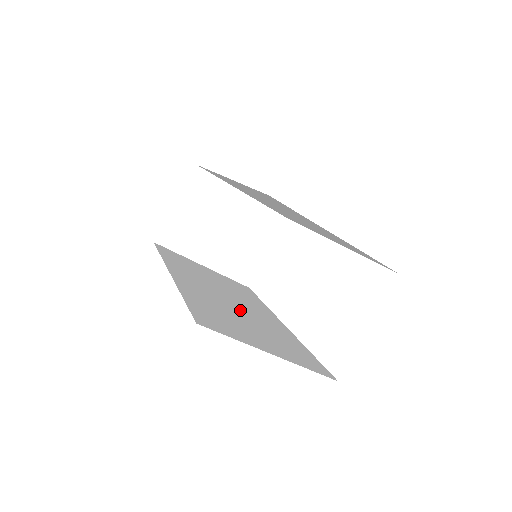
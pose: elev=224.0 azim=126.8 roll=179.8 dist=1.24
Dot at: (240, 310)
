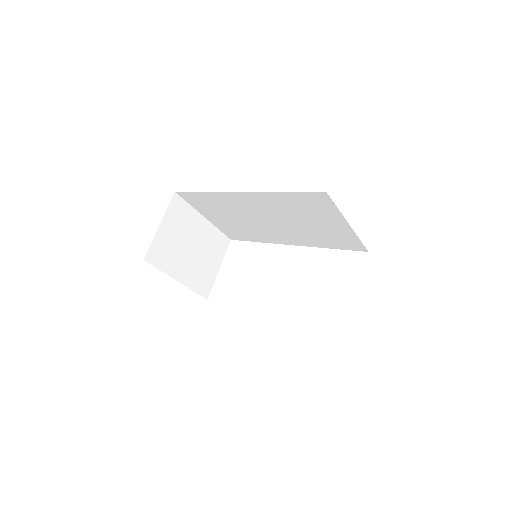
Dot at: occluded
